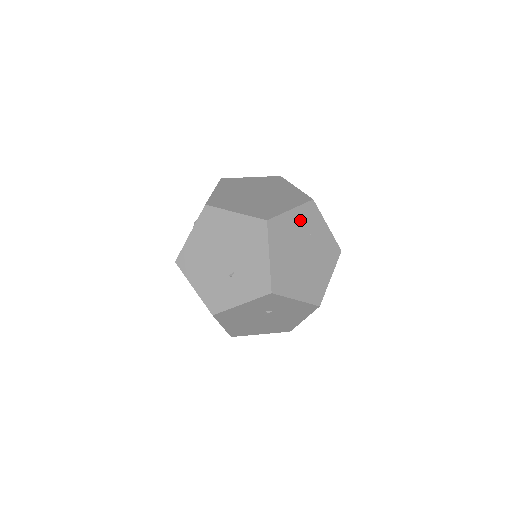
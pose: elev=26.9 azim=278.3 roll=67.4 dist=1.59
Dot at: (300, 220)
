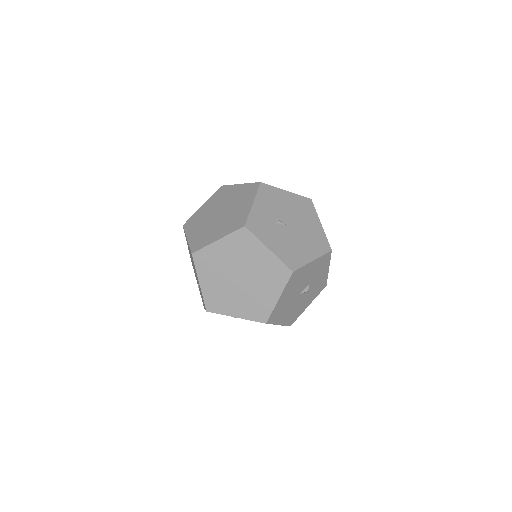
Dot at: (230, 248)
